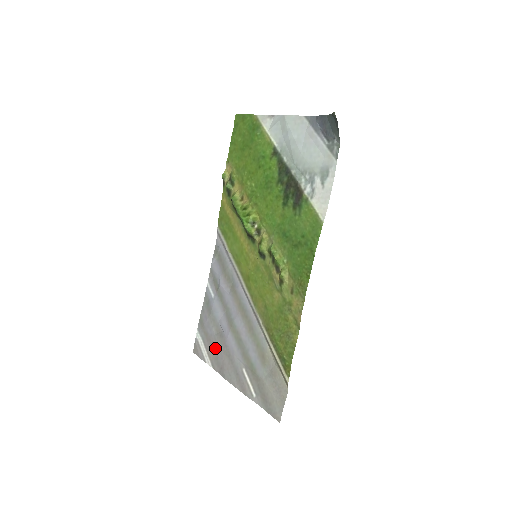
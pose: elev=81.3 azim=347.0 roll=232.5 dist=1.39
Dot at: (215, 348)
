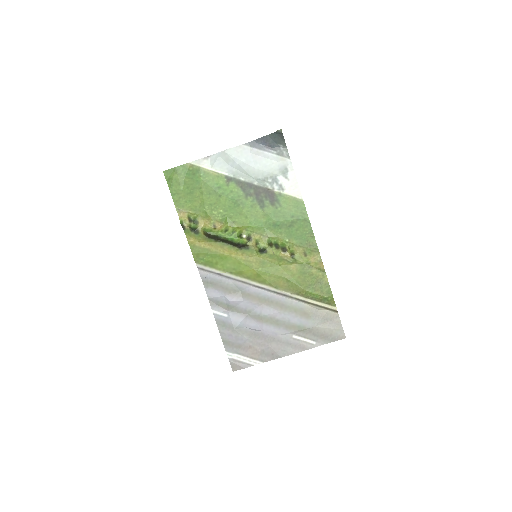
Dot at: (256, 347)
